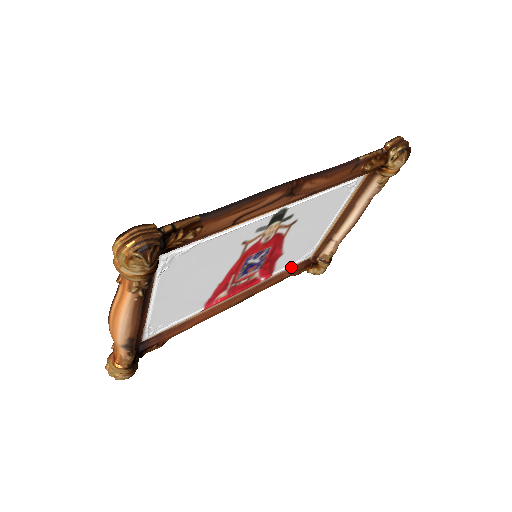
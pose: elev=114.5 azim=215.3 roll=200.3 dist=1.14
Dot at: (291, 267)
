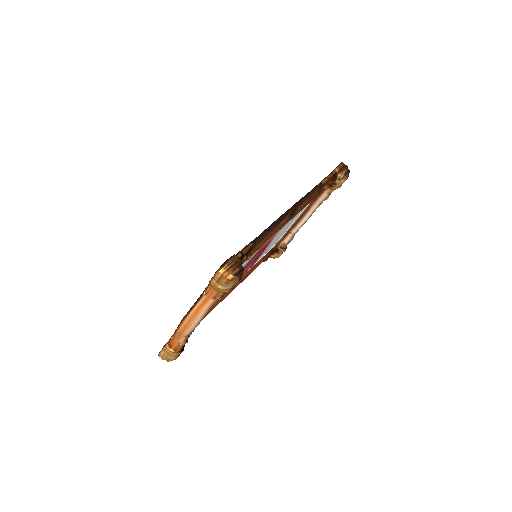
Dot at: (263, 256)
